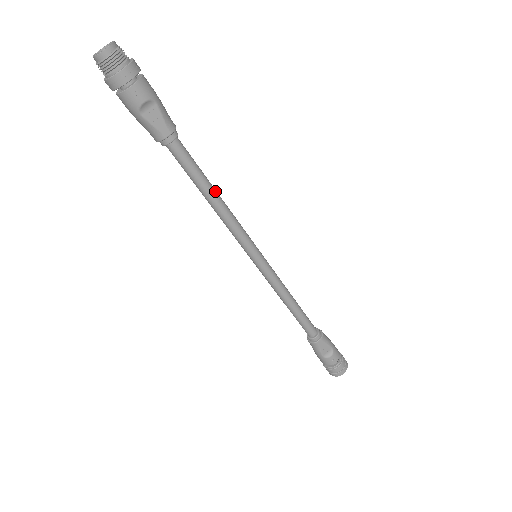
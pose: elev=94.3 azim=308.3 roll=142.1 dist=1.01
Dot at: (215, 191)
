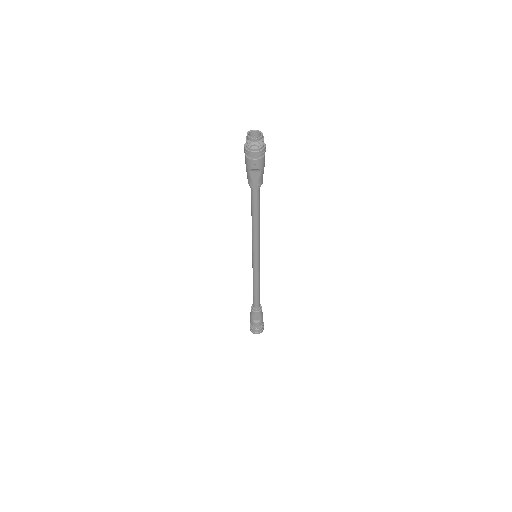
Dot at: (259, 219)
